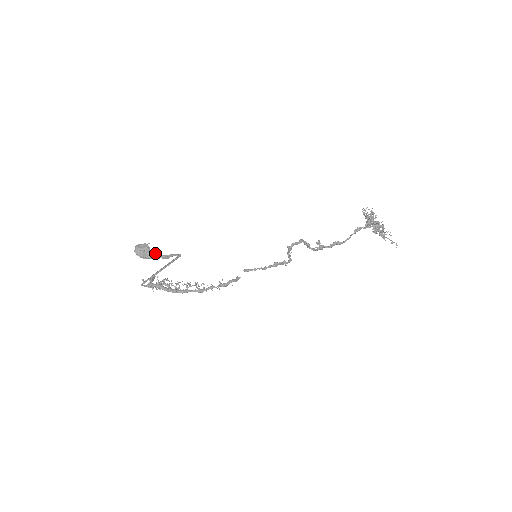
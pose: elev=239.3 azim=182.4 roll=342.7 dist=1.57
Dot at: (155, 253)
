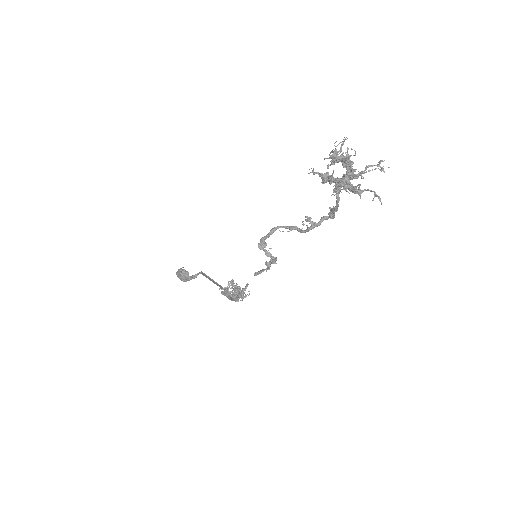
Dot at: (186, 276)
